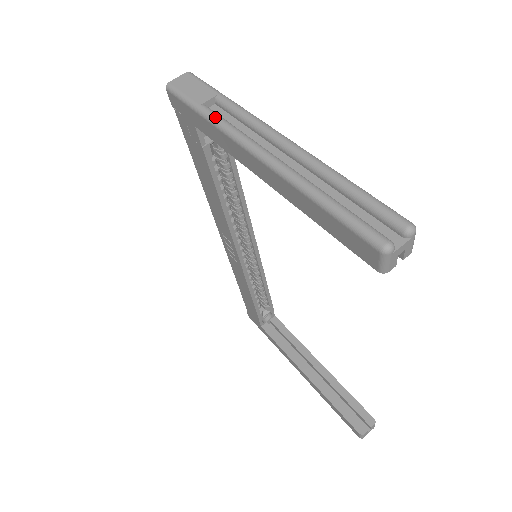
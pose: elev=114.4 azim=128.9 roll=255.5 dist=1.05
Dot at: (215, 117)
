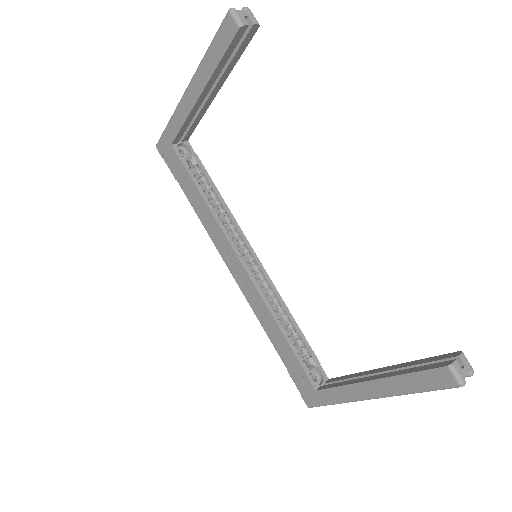
Dot at: (173, 114)
